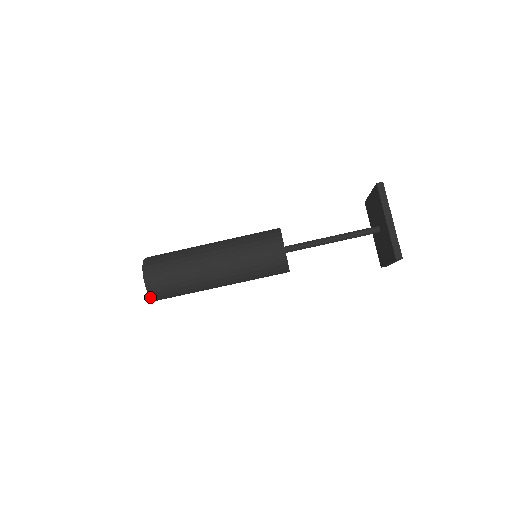
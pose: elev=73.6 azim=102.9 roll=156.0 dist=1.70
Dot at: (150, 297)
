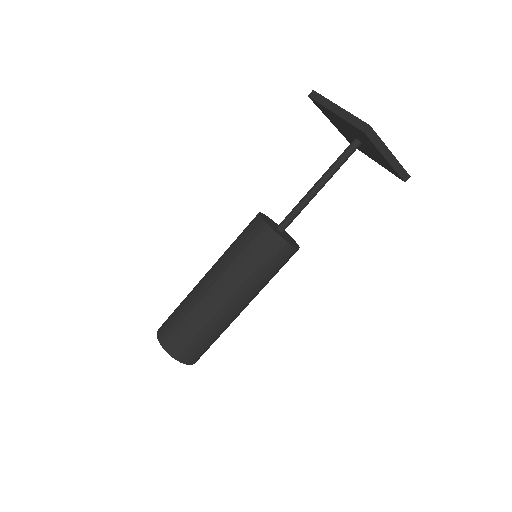
Dot at: occluded
